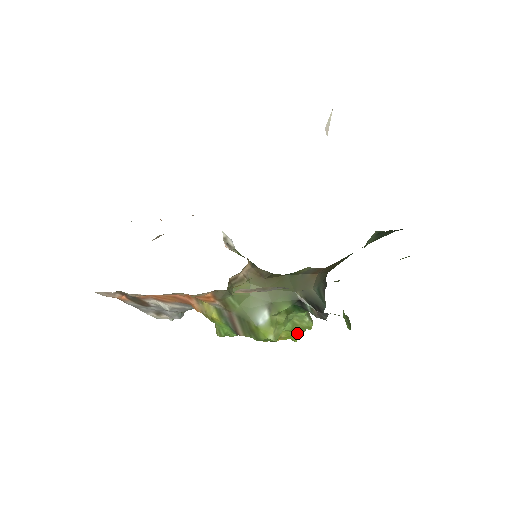
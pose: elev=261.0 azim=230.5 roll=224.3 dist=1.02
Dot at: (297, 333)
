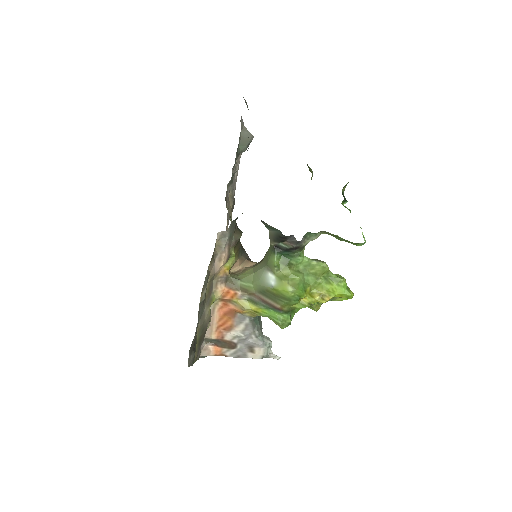
Dot at: (335, 284)
